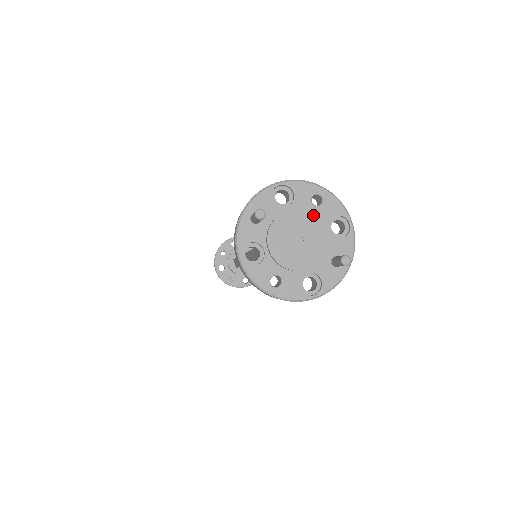
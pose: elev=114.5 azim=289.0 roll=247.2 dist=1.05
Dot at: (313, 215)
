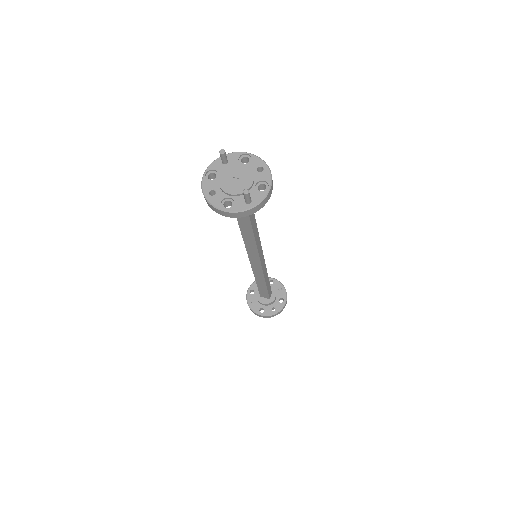
Dot at: (252, 173)
